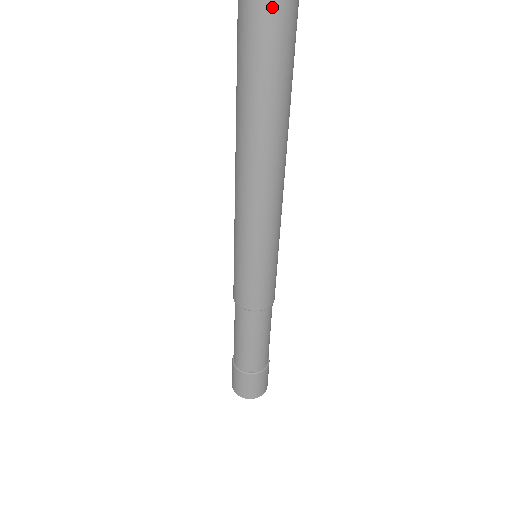
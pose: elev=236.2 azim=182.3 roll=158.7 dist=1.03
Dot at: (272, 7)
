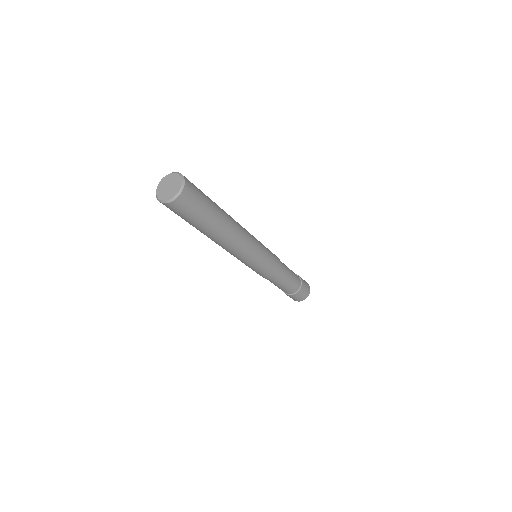
Dot at: (182, 202)
